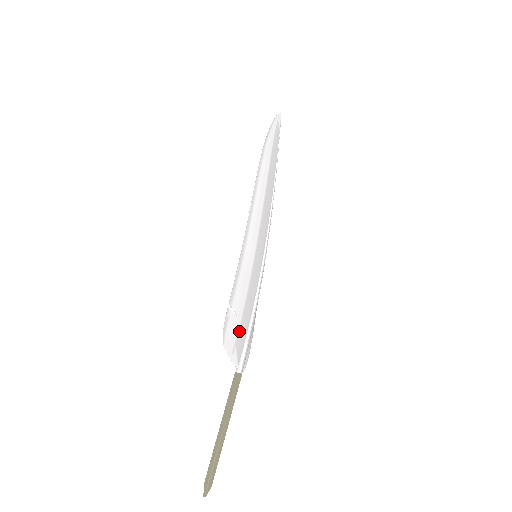
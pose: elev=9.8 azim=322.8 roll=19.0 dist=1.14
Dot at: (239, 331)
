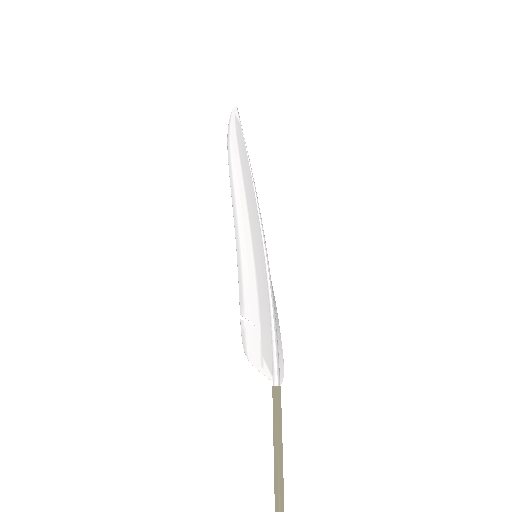
Dot at: (262, 340)
